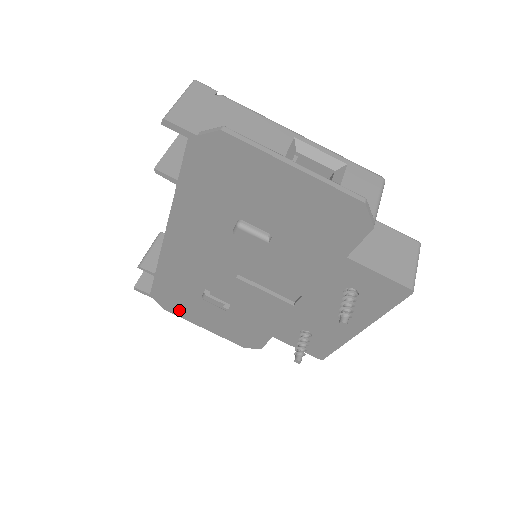
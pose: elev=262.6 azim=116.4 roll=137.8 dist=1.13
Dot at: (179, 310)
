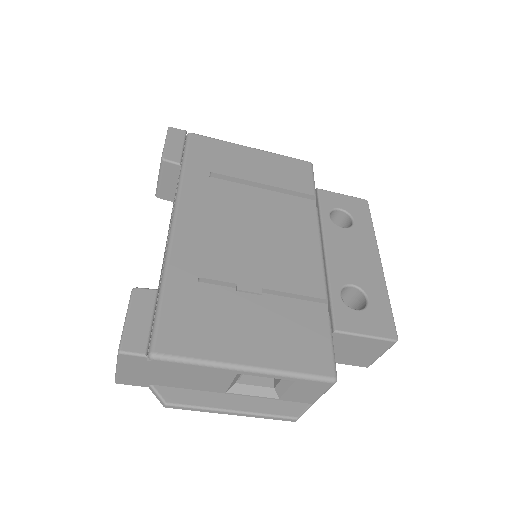
Dot at: occluded
